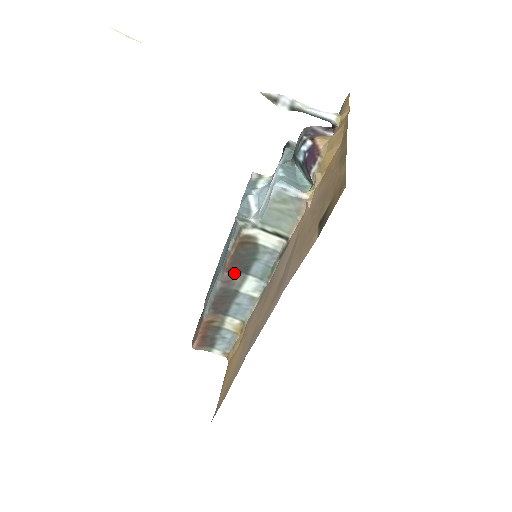
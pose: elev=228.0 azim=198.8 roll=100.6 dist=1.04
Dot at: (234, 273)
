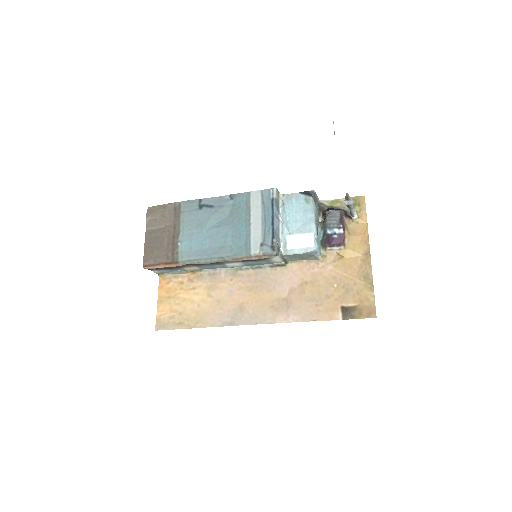
Dot at: occluded
